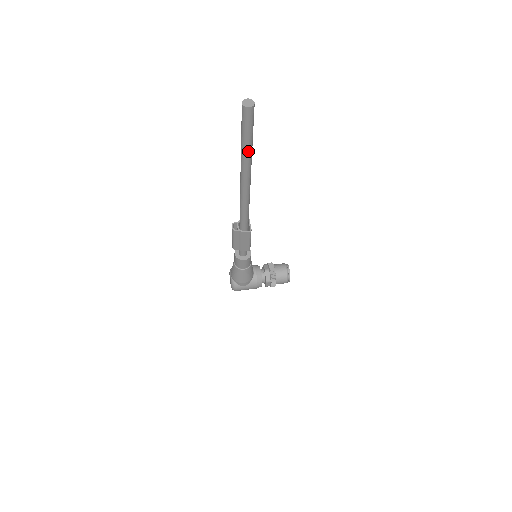
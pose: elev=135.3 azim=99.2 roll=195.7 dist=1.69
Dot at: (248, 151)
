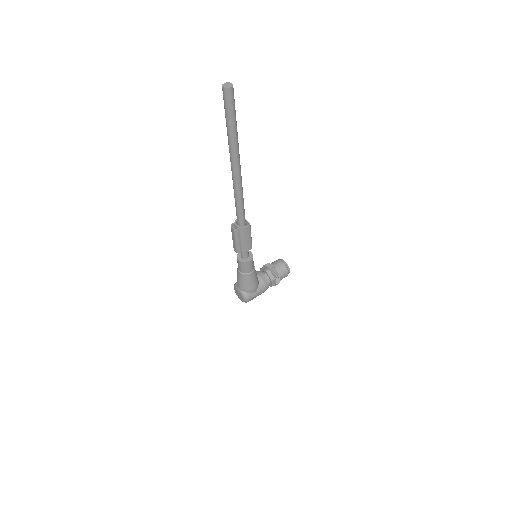
Dot at: (235, 135)
